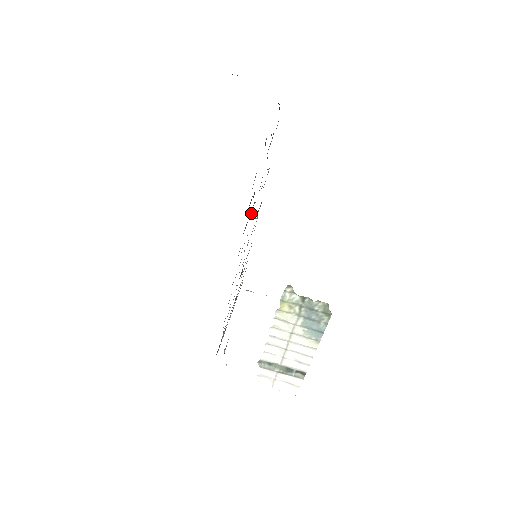
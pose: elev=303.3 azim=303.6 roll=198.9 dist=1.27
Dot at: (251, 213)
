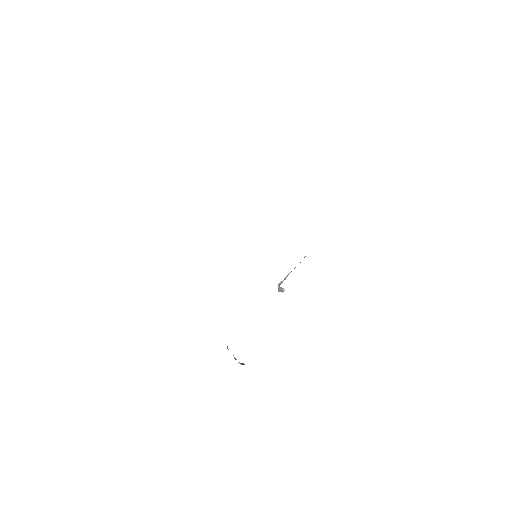
Dot at: occluded
